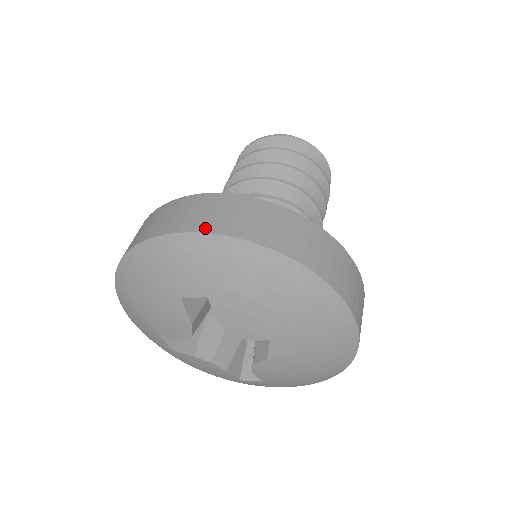
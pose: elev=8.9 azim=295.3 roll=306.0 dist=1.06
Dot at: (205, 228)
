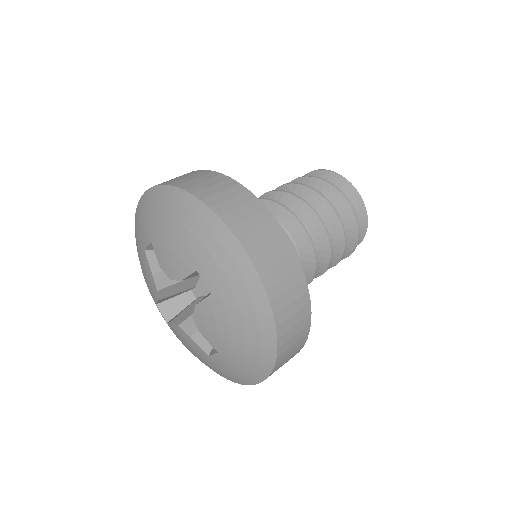
Dot at: occluded
